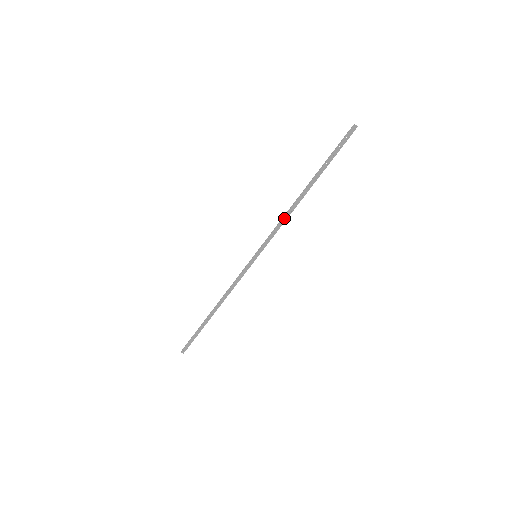
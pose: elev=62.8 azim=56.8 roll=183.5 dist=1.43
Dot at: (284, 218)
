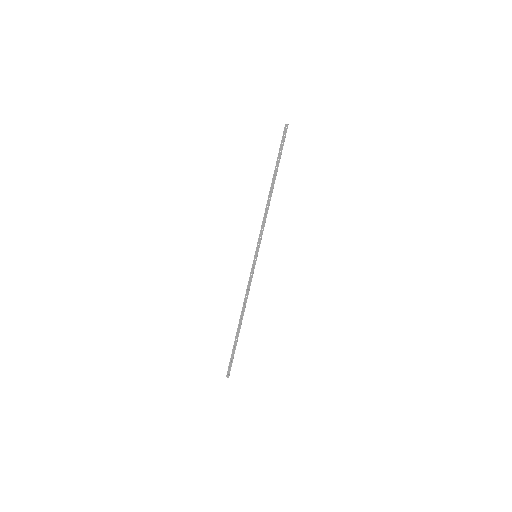
Dot at: (265, 215)
